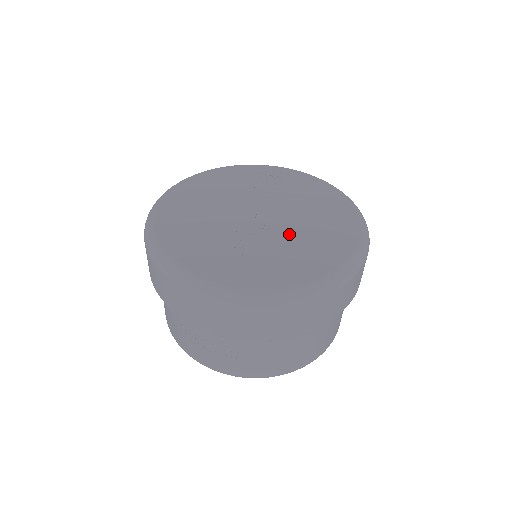
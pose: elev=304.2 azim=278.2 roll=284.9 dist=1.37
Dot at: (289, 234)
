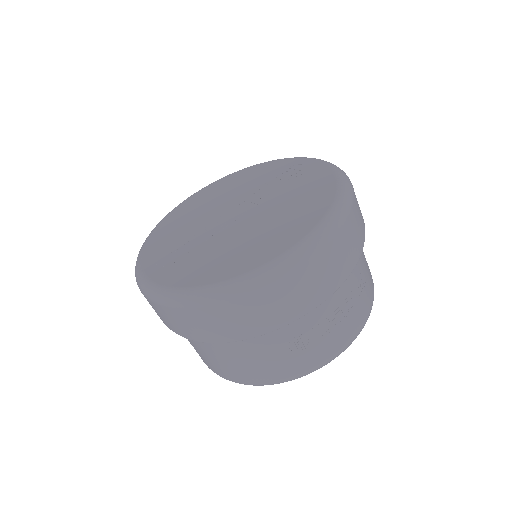
Dot at: (236, 235)
